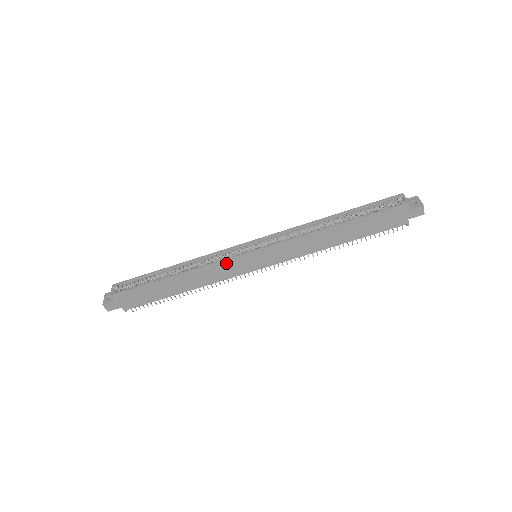
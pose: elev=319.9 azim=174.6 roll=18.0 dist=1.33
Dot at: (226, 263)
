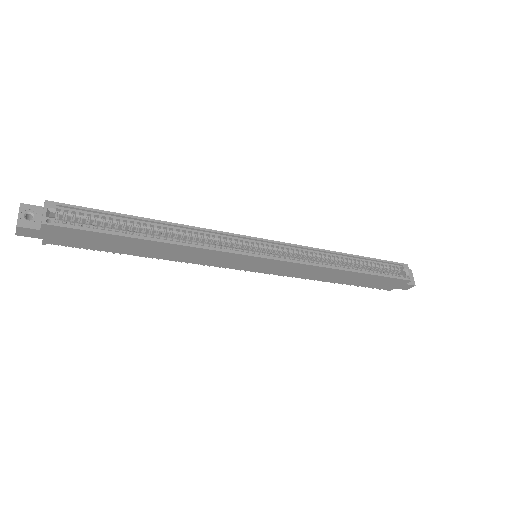
Dot at: (228, 255)
